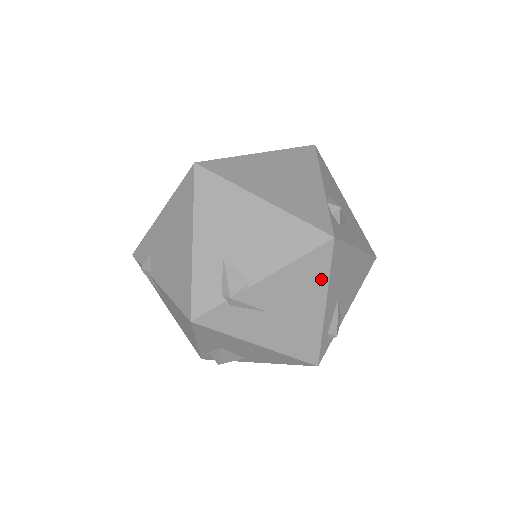
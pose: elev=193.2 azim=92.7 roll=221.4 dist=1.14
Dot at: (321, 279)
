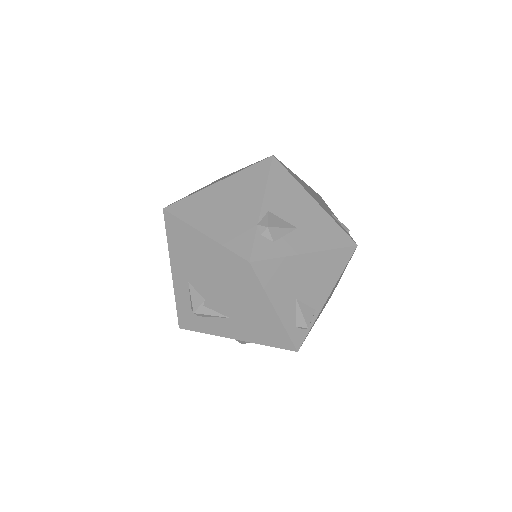
Dot at: (258, 292)
